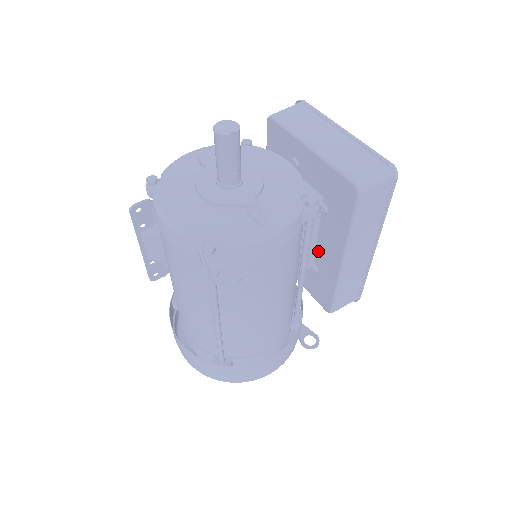
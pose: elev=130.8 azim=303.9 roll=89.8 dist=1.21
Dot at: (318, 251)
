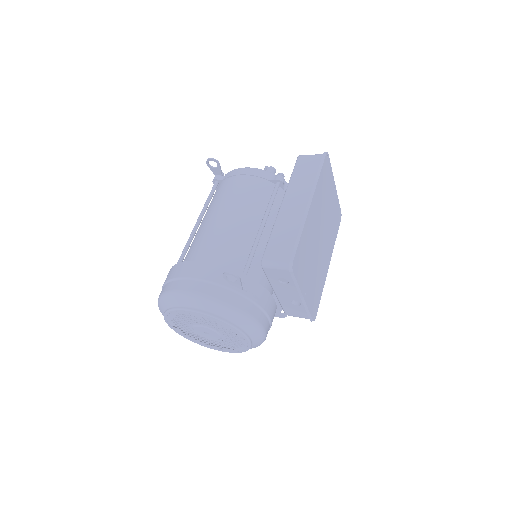
Dot at: occluded
